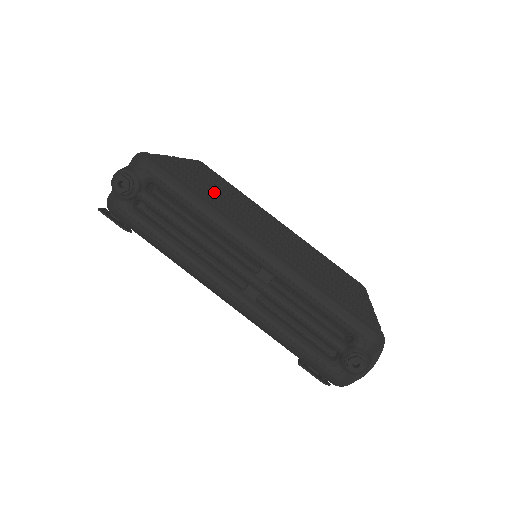
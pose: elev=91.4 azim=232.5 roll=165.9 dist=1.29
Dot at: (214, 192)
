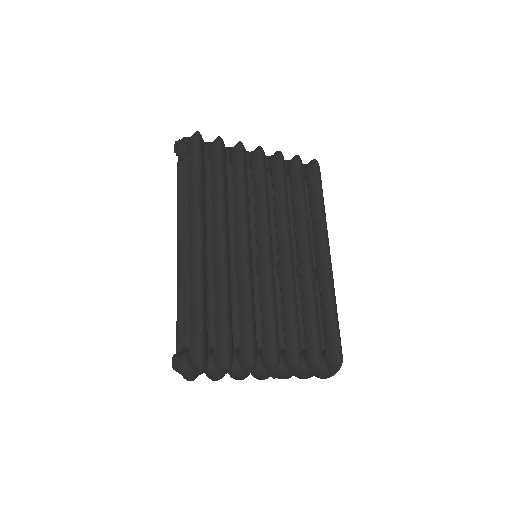
Dot at: (242, 187)
